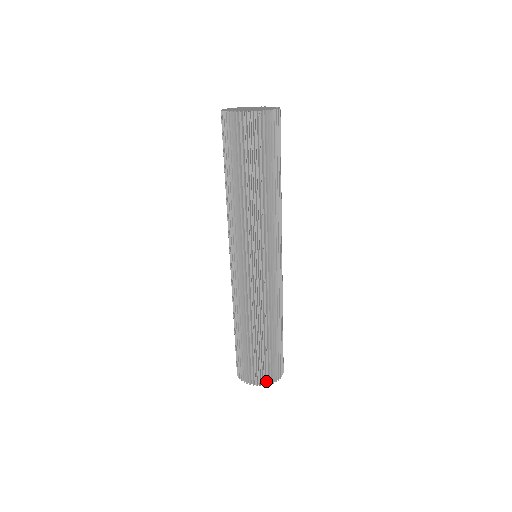
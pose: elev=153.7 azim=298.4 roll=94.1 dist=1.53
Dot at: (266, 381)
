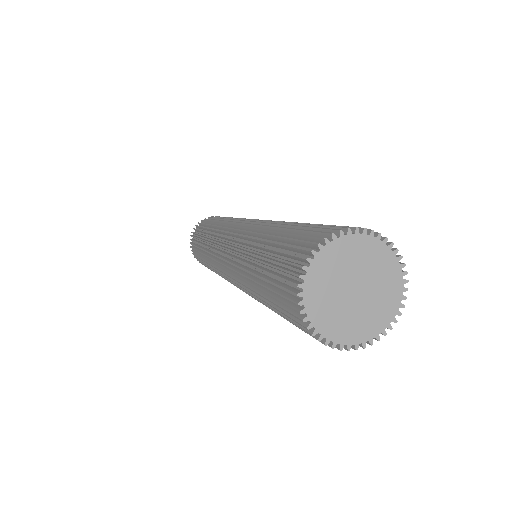
Dot at: occluded
